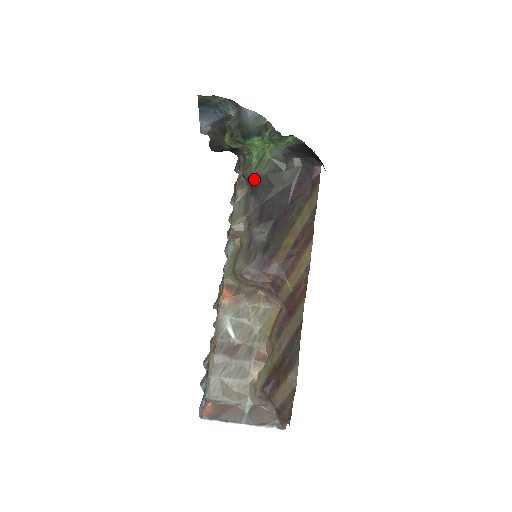
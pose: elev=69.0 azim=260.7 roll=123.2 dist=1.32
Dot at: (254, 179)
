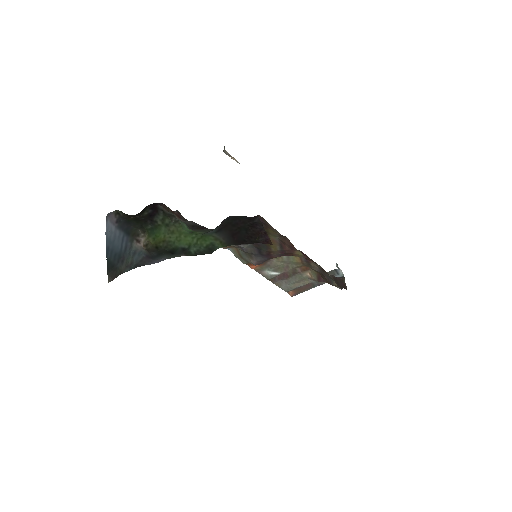
Dot at: (202, 229)
